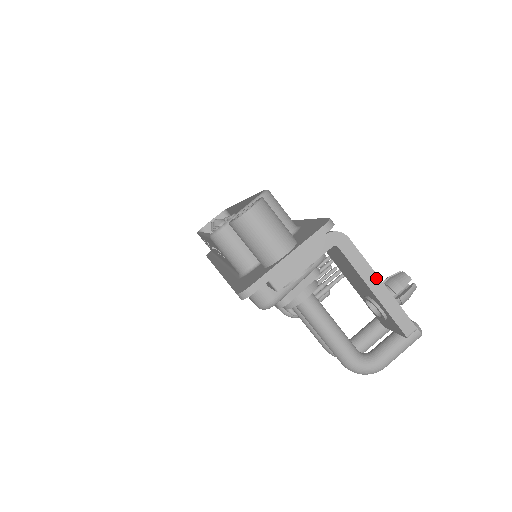
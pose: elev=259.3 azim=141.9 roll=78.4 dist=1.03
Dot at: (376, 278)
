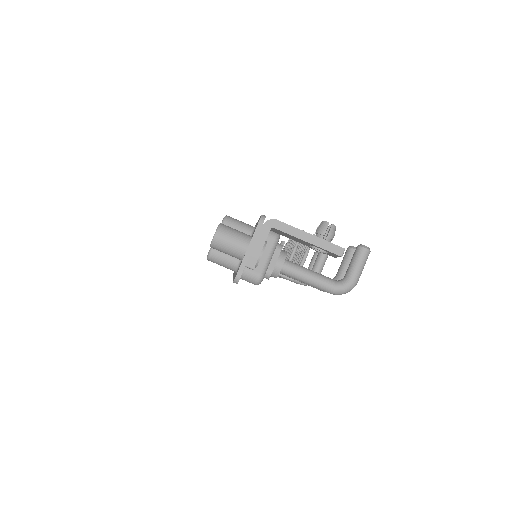
Dot at: (305, 233)
